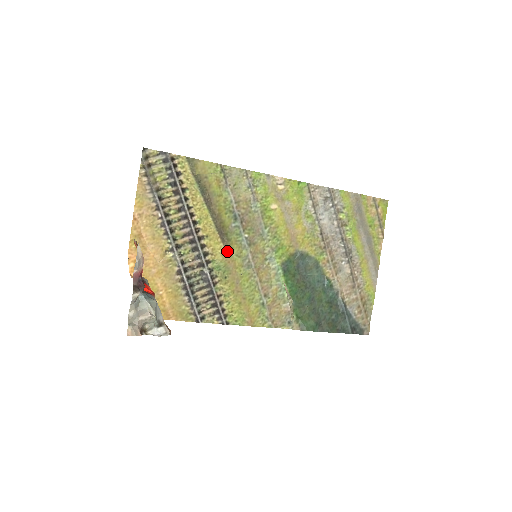
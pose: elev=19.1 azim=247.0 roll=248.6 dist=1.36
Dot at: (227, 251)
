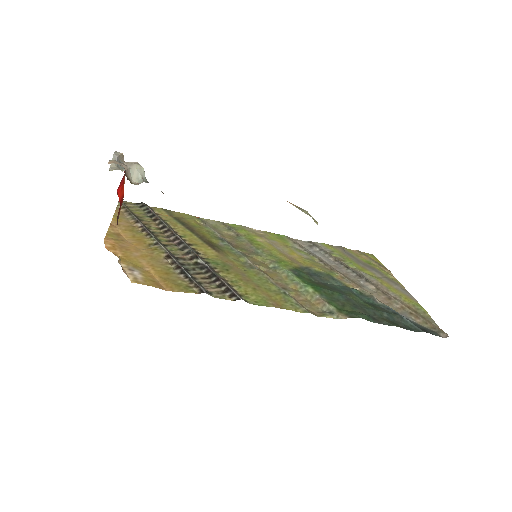
Dot at: (221, 255)
